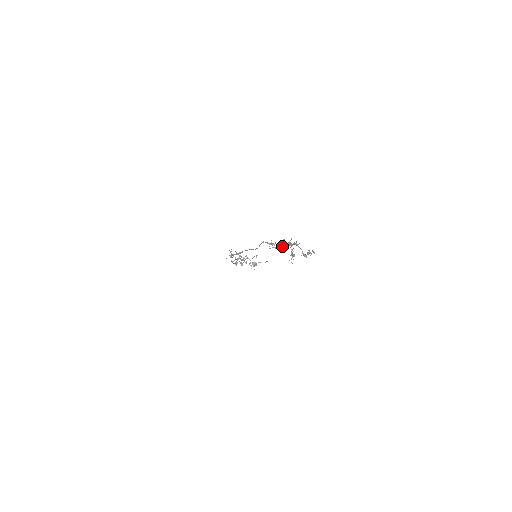
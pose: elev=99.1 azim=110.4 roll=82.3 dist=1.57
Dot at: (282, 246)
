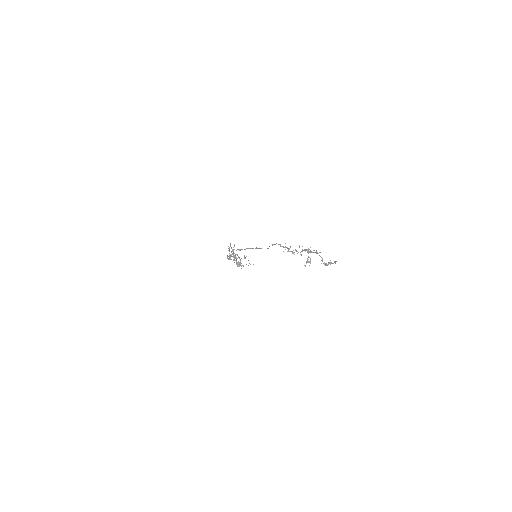
Dot at: occluded
